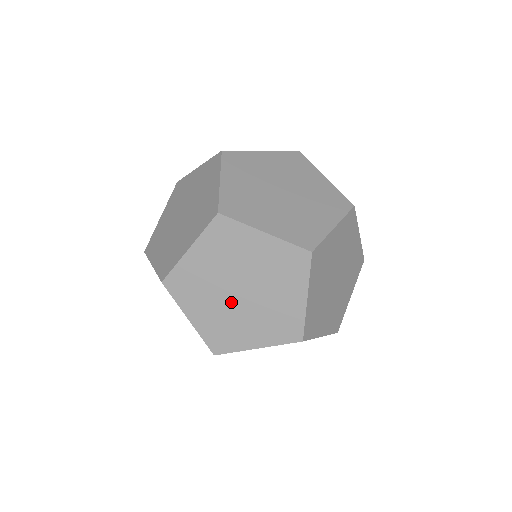
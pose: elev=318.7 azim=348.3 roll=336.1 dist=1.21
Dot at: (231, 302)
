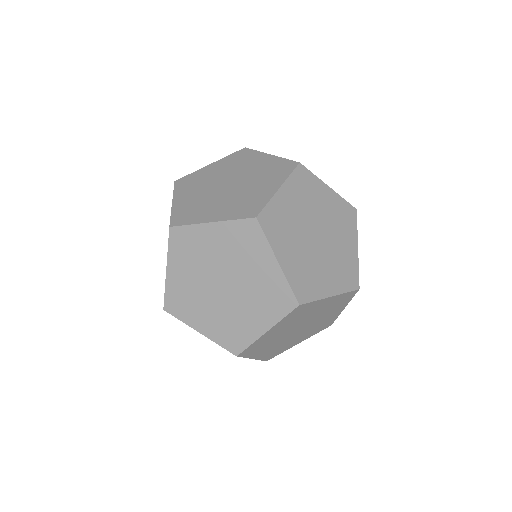
Dot at: (209, 286)
